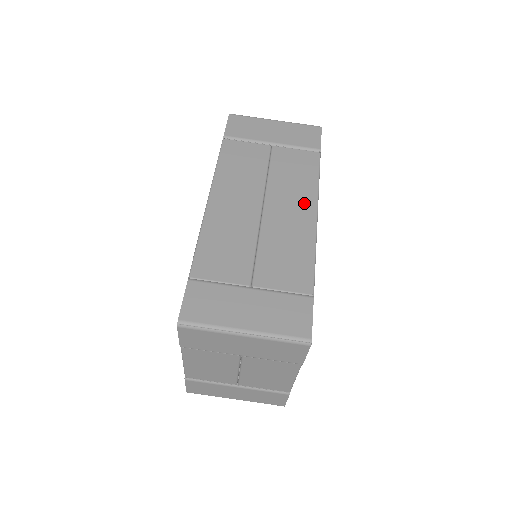
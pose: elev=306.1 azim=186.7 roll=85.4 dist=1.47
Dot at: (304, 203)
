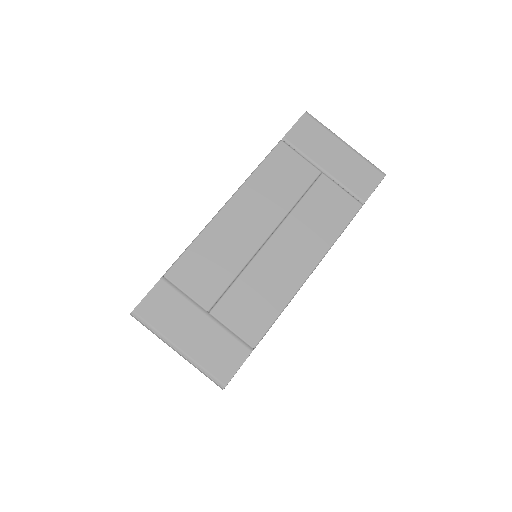
Dot at: (308, 254)
